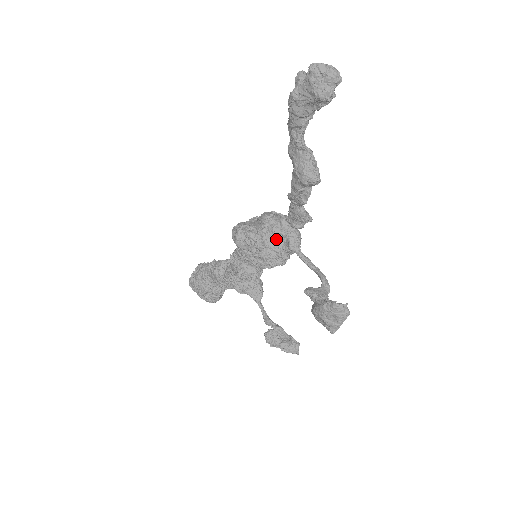
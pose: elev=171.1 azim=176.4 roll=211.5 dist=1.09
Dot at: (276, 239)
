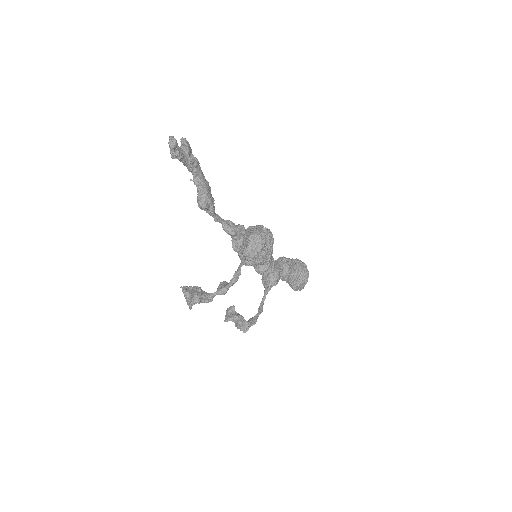
Dot at: occluded
